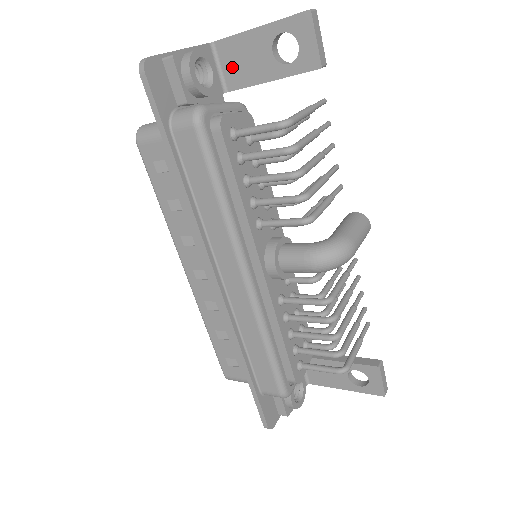
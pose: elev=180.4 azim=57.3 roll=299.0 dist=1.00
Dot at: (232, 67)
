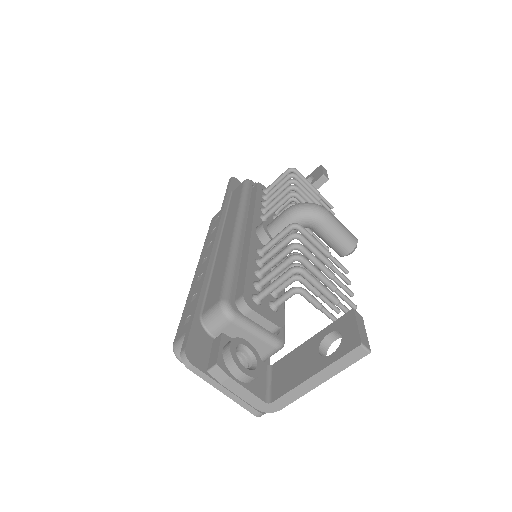
Dot at: occluded
